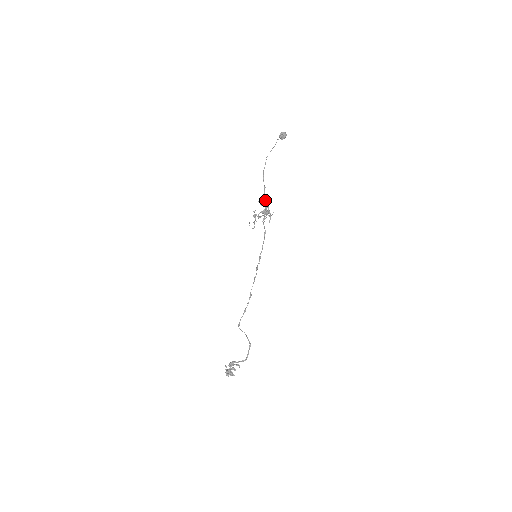
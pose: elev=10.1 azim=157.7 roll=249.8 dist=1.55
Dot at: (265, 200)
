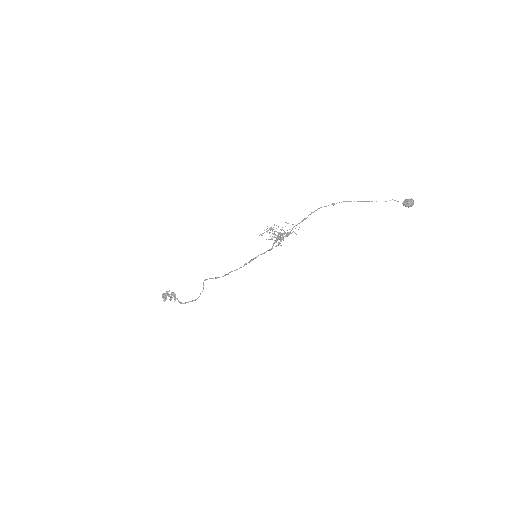
Dot at: occluded
